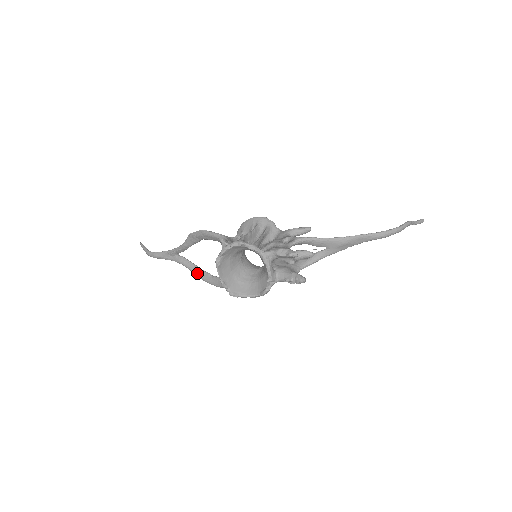
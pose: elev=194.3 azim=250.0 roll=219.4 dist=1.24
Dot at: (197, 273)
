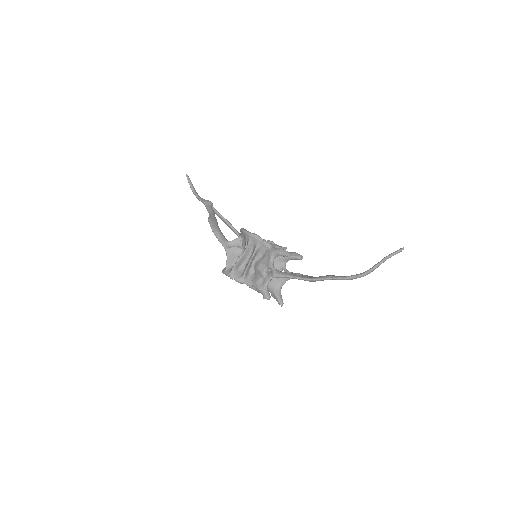
Dot at: (229, 227)
